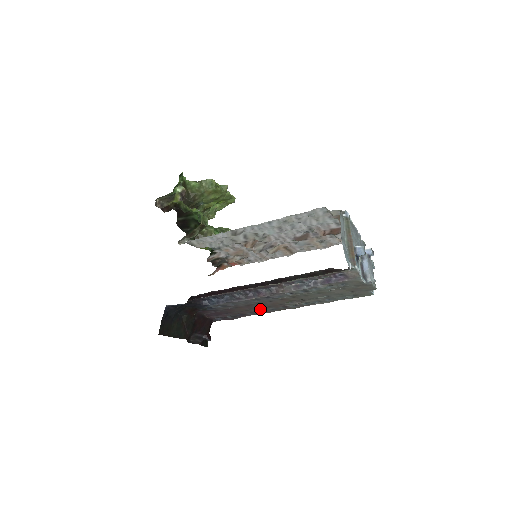
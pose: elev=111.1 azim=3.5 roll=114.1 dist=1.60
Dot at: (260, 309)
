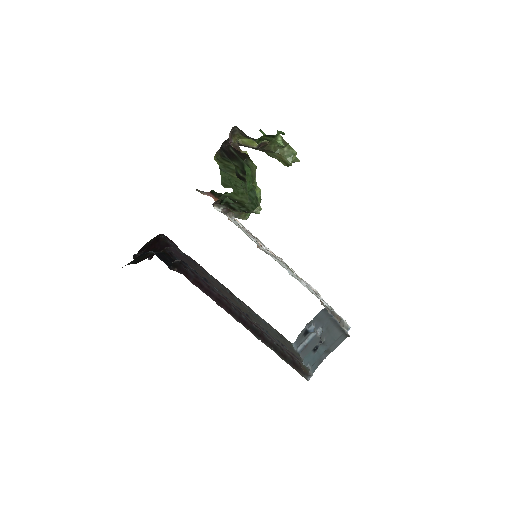
Dot at: (213, 280)
